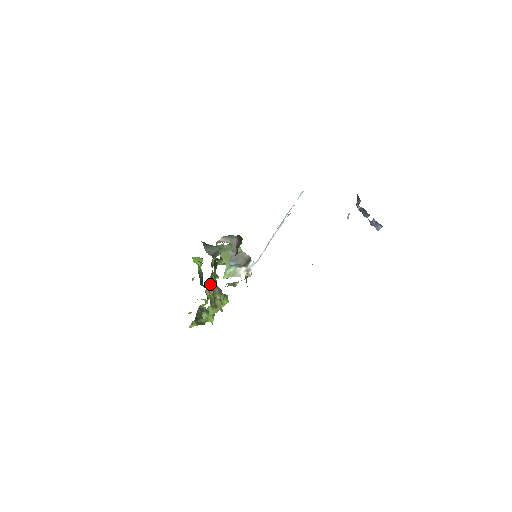
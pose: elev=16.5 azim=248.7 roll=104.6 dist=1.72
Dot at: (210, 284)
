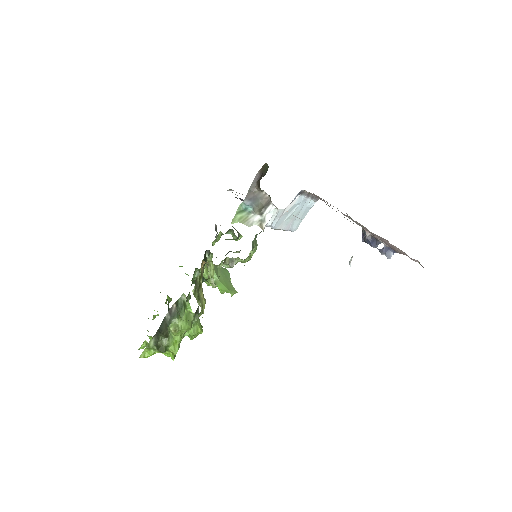
Dot at: occluded
